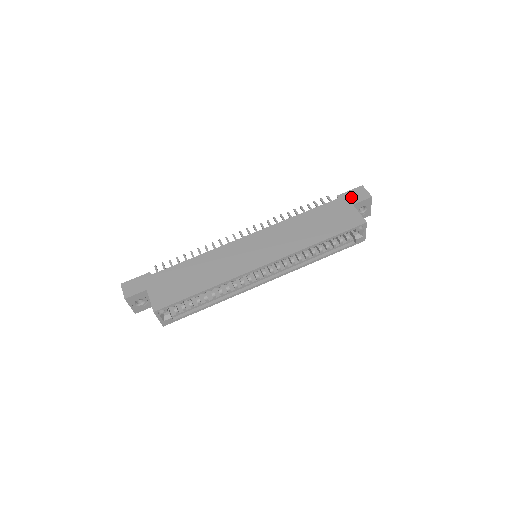
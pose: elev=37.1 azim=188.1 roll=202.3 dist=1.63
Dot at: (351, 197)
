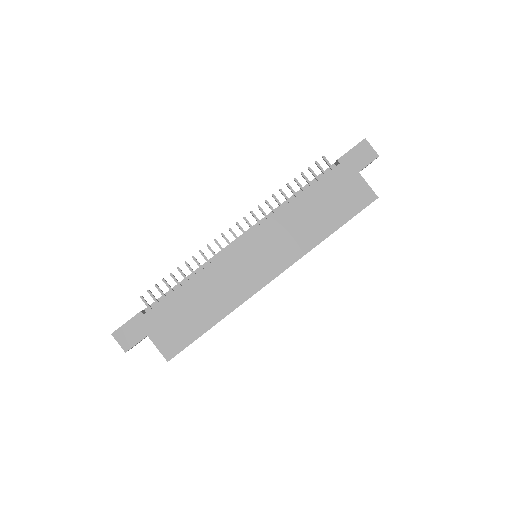
Dot at: (355, 160)
